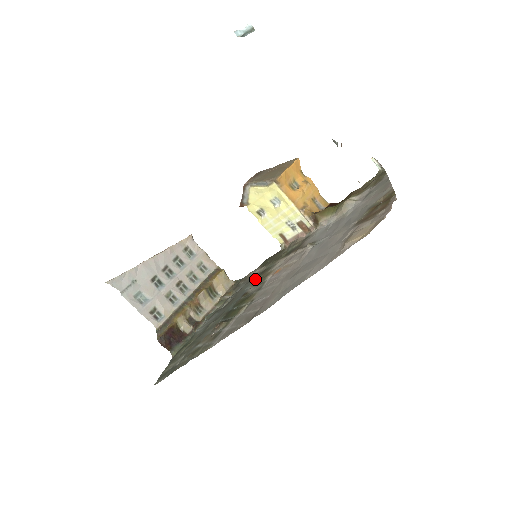
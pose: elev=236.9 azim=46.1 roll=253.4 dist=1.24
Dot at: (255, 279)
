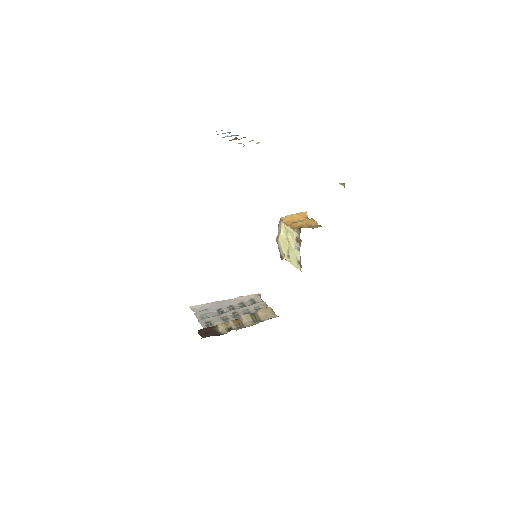
Dot at: occluded
